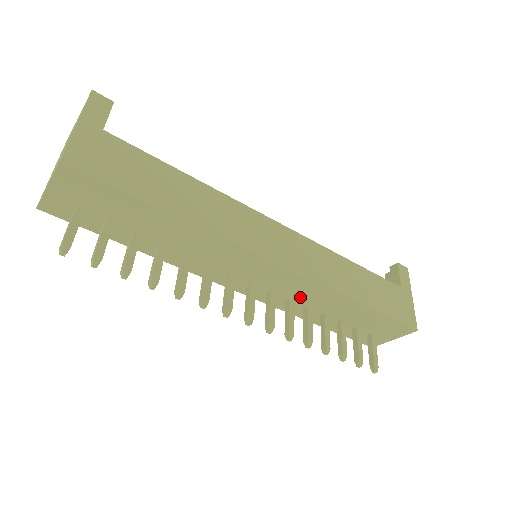
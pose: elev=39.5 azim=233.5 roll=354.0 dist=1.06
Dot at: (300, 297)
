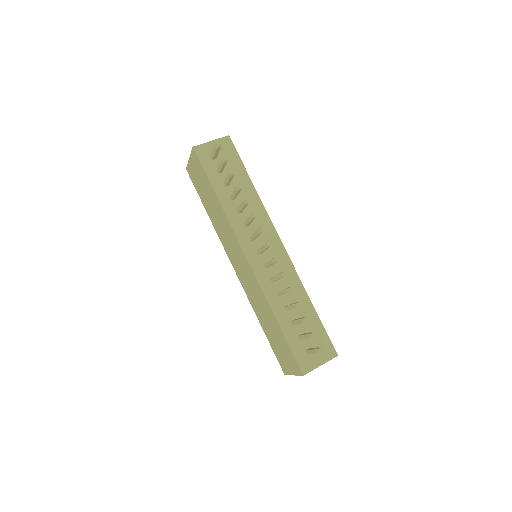
Dot at: (280, 280)
